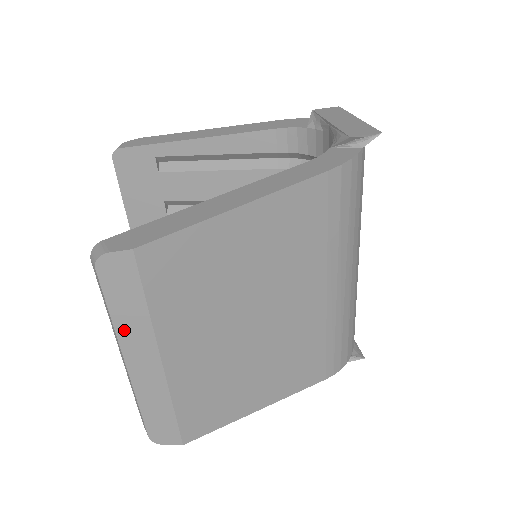
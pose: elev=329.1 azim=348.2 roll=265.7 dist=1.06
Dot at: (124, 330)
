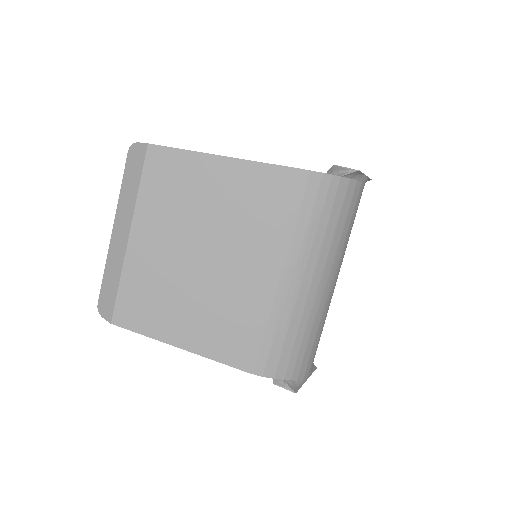
Dot at: (122, 201)
